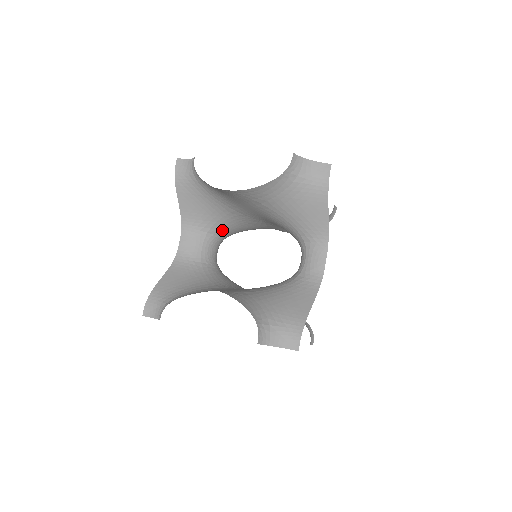
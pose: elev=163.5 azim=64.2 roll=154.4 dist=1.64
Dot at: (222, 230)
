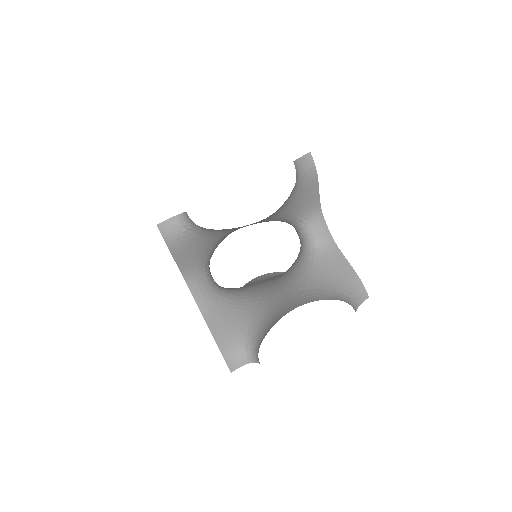
Dot at: (211, 256)
